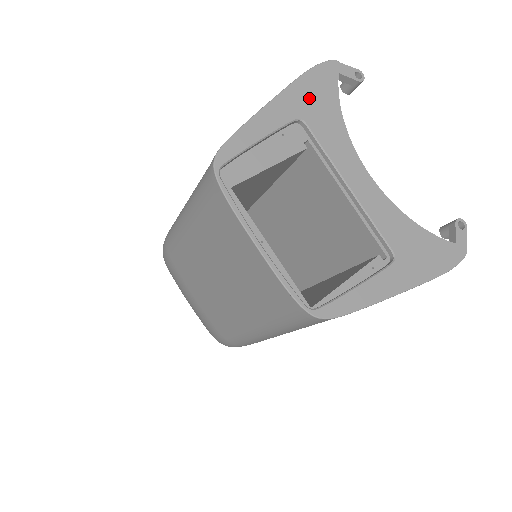
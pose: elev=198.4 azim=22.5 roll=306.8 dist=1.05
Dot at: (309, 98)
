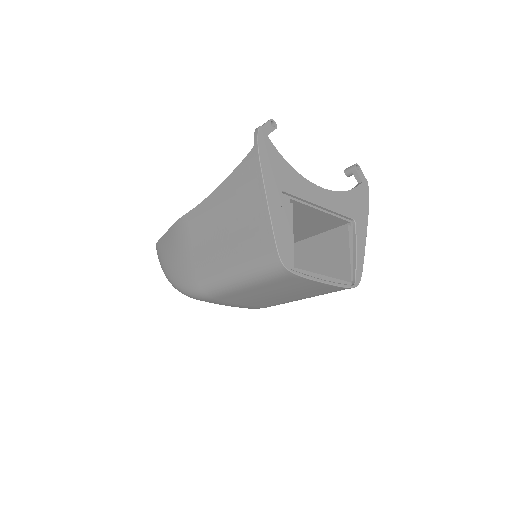
Dot at: (274, 173)
